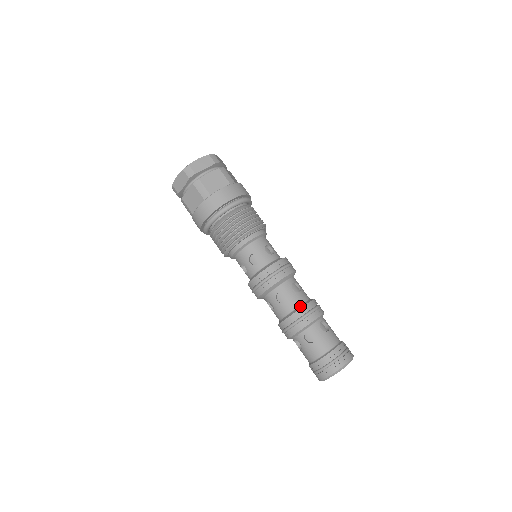
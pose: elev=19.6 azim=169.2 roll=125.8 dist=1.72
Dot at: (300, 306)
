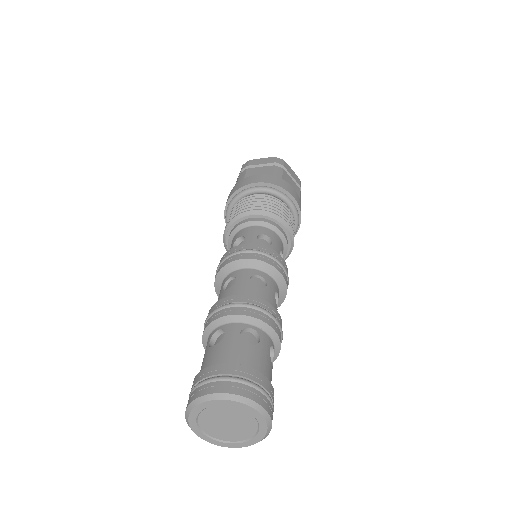
Dot at: (238, 296)
